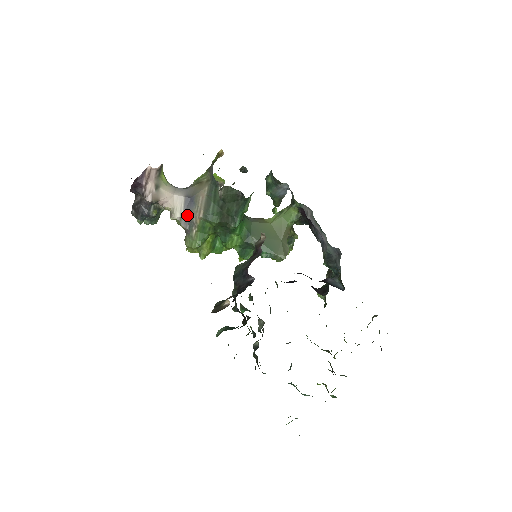
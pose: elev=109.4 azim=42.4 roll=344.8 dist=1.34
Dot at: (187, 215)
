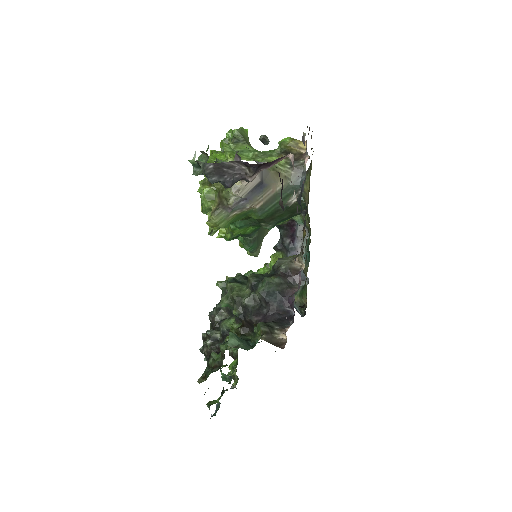
Dot at: (247, 198)
